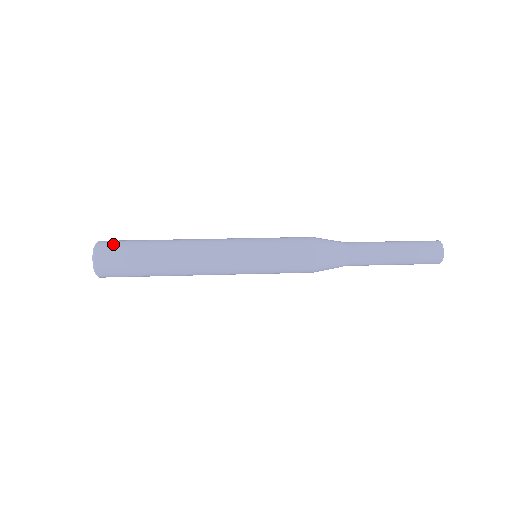
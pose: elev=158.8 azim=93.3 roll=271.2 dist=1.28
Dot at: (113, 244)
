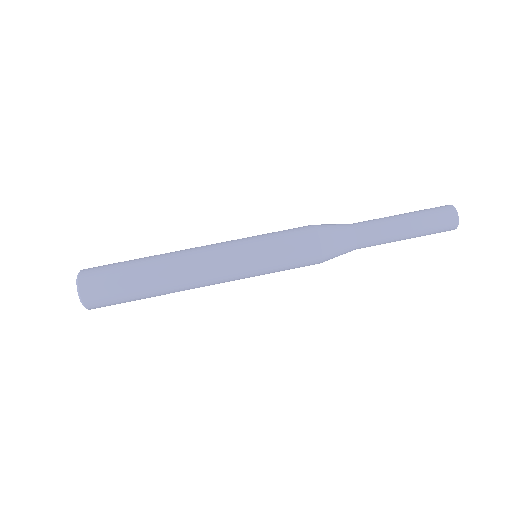
Dot at: (97, 276)
